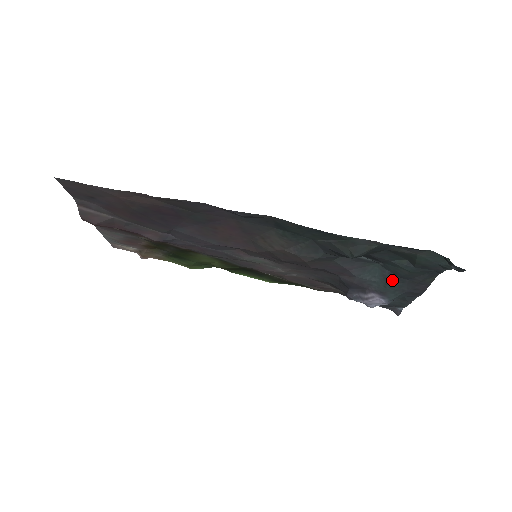
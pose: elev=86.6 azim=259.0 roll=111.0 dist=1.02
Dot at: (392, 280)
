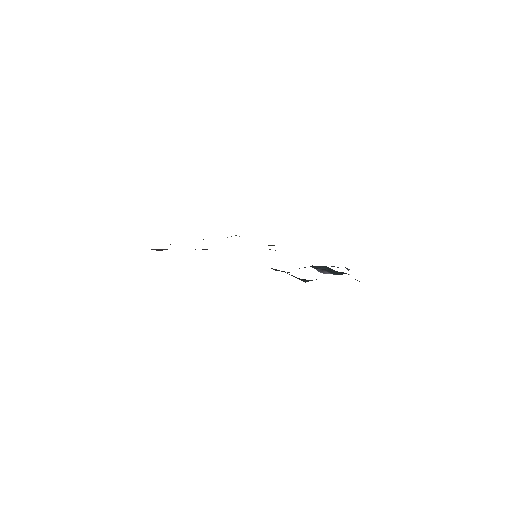
Dot at: occluded
